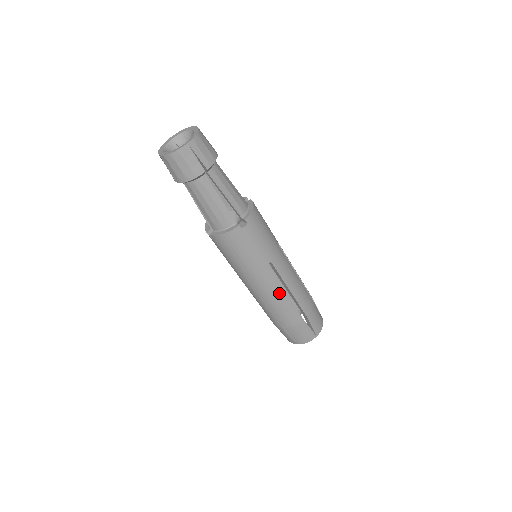
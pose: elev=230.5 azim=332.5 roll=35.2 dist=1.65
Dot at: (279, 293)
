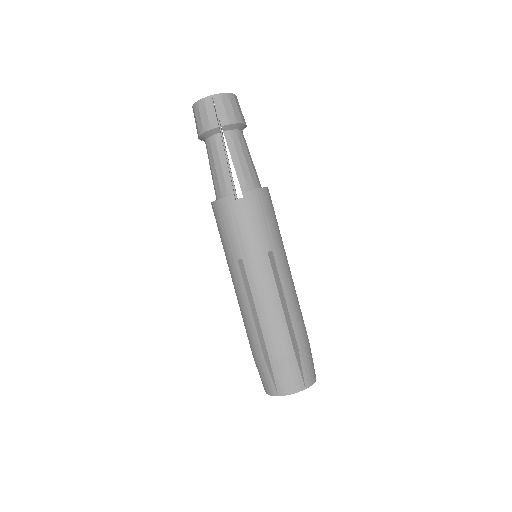
Dot at: (293, 288)
